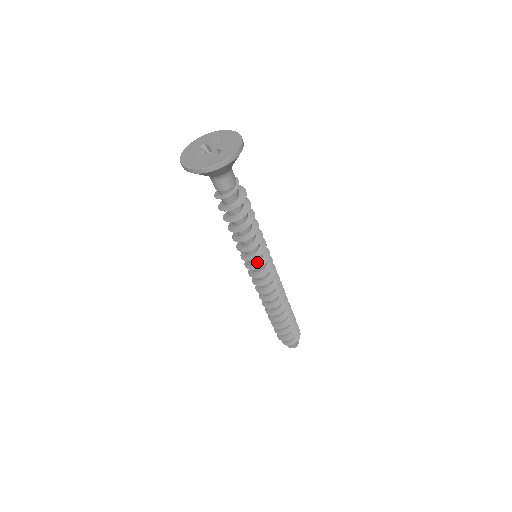
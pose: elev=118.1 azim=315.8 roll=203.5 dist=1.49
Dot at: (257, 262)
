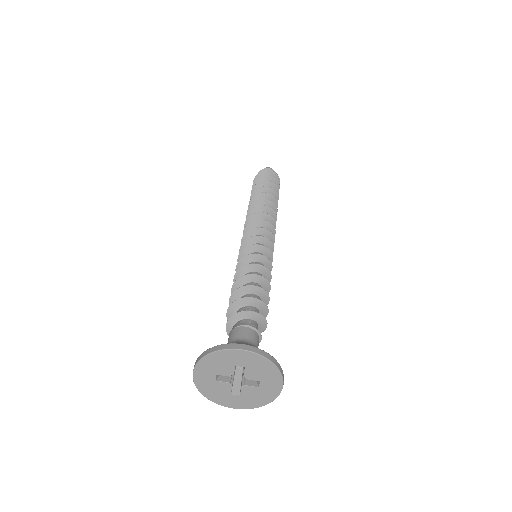
Dot at: occluded
